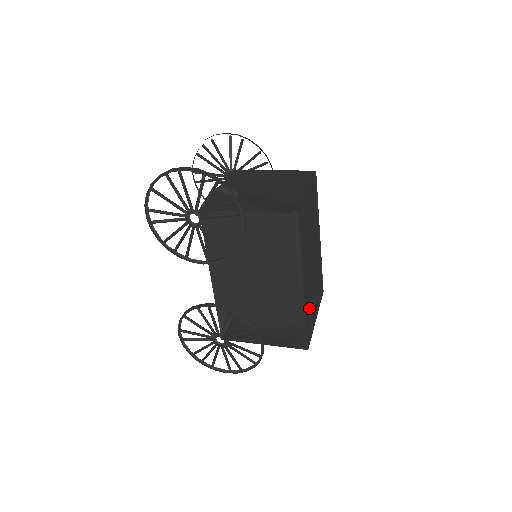
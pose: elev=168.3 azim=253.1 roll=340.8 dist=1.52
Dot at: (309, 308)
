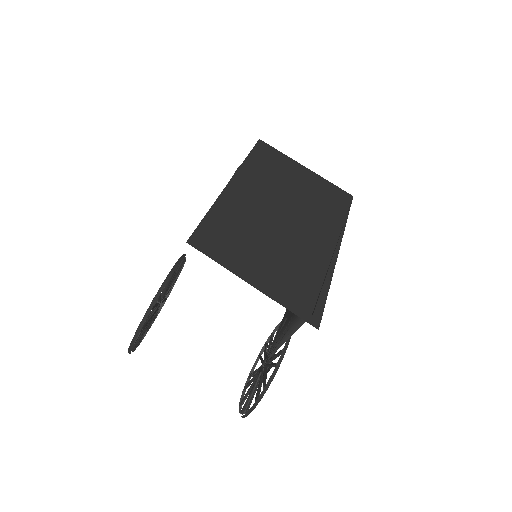
Dot at: (232, 226)
